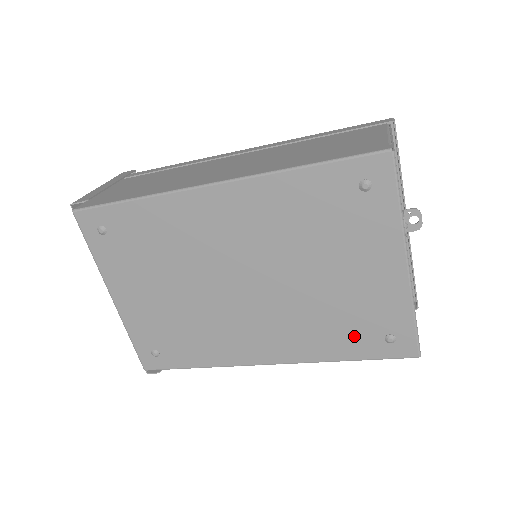
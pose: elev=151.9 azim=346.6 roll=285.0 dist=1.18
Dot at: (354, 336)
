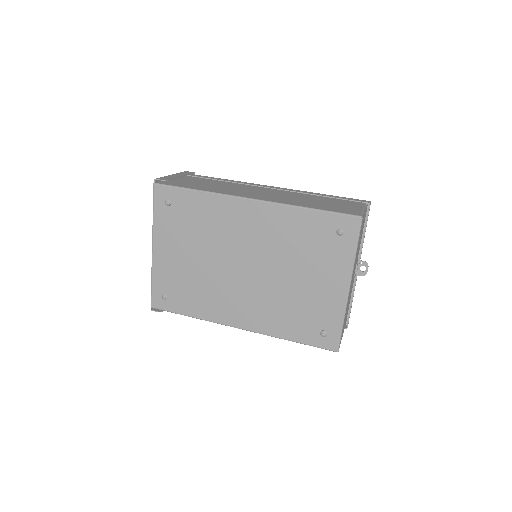
Dot at: (302, 325)
